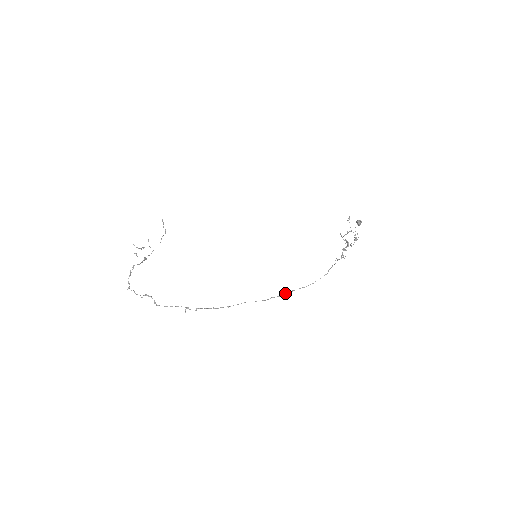
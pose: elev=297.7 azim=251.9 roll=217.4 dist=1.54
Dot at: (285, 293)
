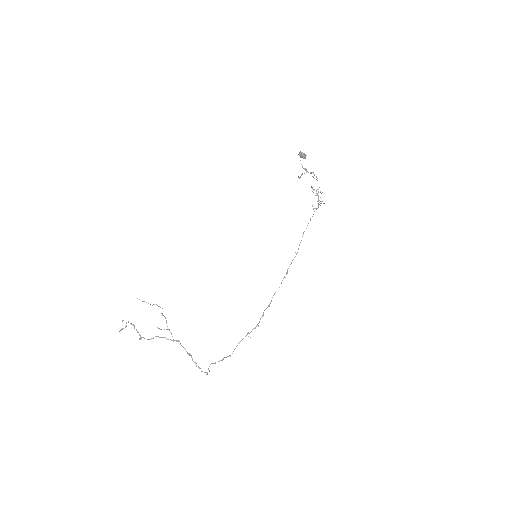
Dot at: occluded
